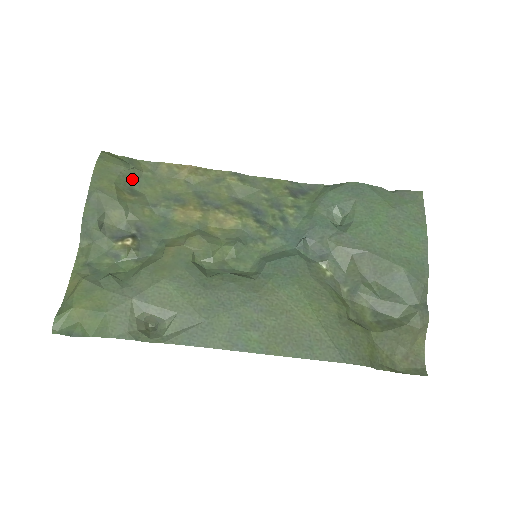
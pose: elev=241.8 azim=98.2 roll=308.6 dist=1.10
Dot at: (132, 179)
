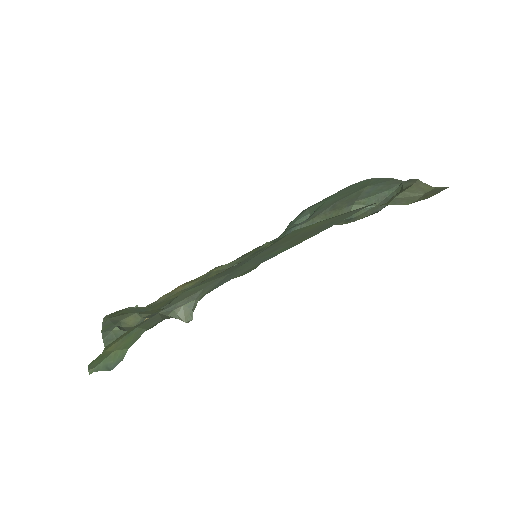
Dot at: (139, 311)
